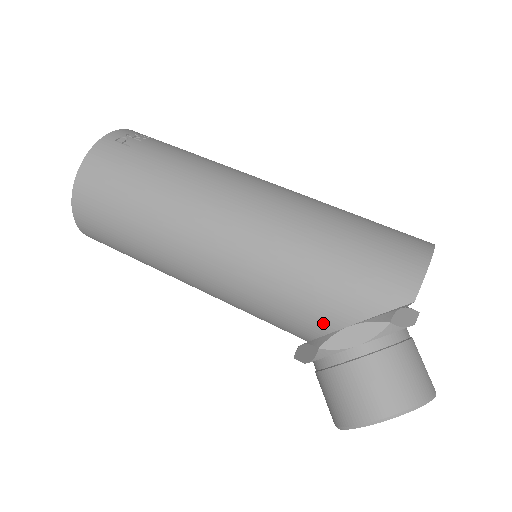
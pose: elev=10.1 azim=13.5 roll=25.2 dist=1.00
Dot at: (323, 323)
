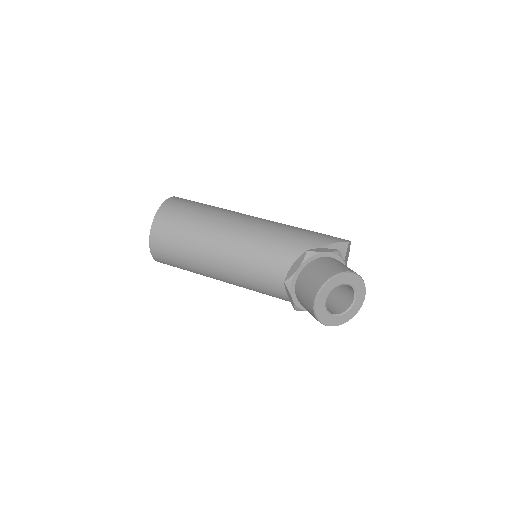
Dot at: (306, 248)
